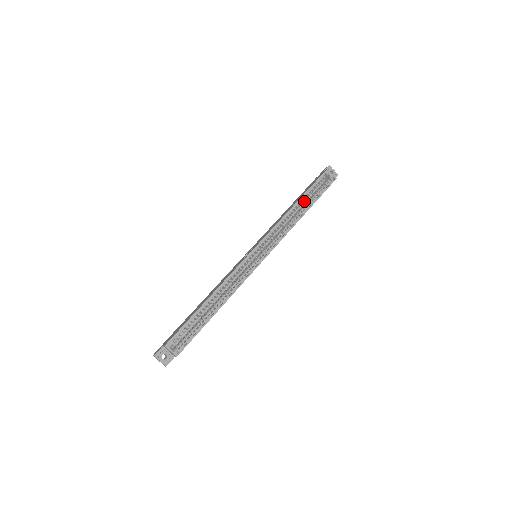
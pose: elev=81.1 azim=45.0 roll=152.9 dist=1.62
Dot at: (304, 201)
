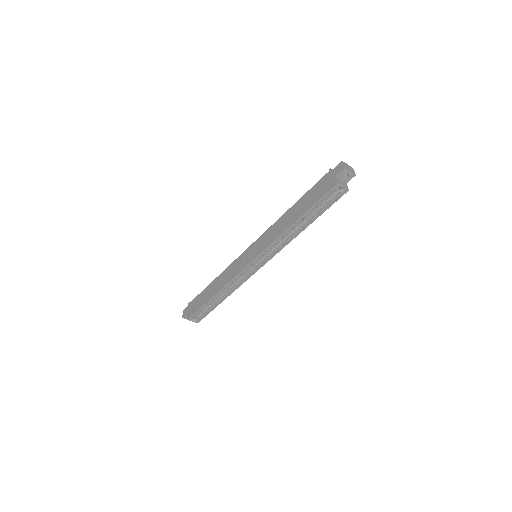
Dot at: occluded
